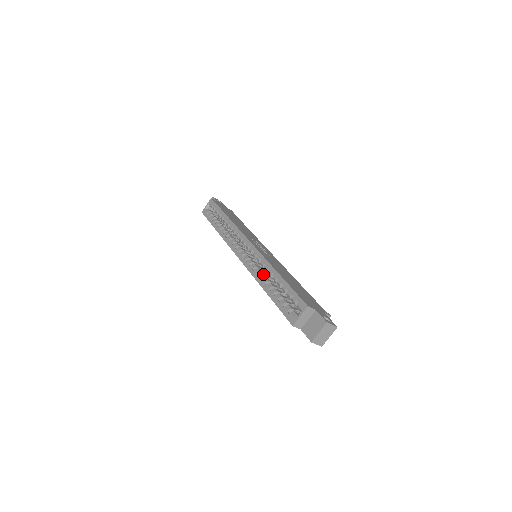
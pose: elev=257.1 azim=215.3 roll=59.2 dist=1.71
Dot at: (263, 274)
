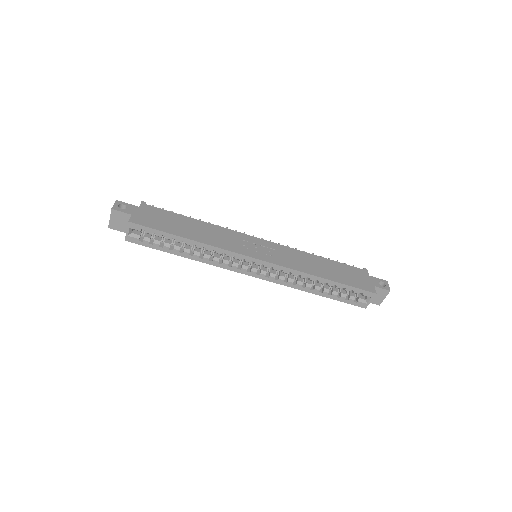
Dot at: (300, 281)
